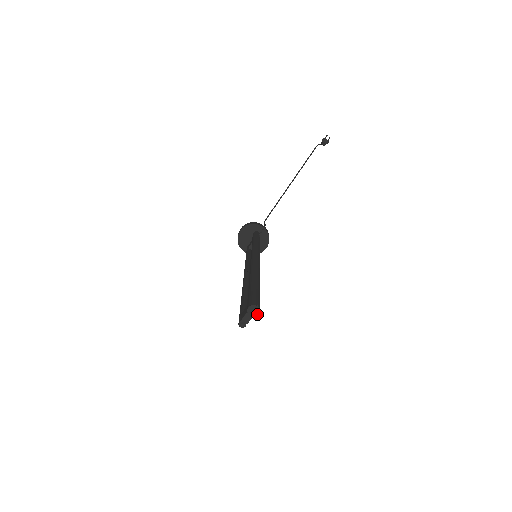
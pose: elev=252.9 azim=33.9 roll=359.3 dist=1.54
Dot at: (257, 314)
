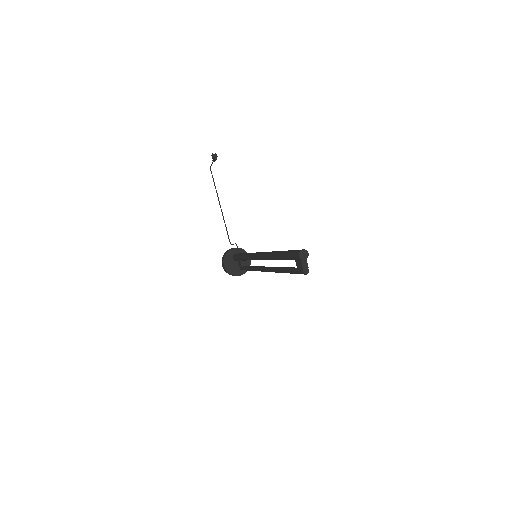
Dot at: (307, 255)
